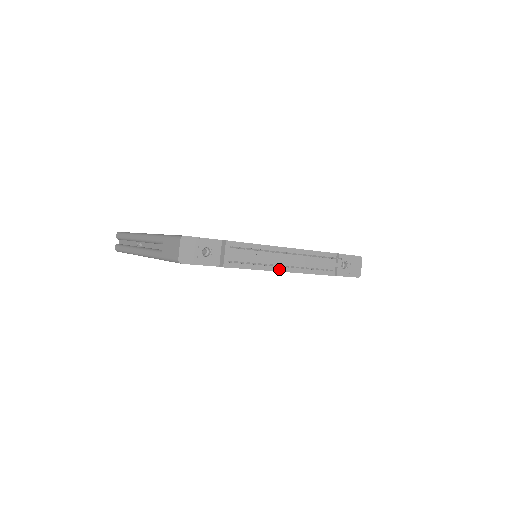
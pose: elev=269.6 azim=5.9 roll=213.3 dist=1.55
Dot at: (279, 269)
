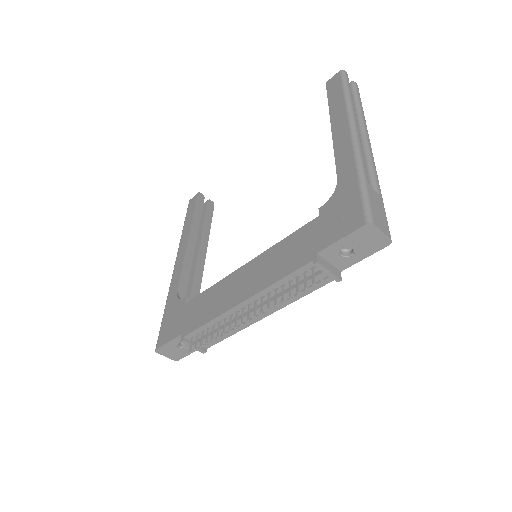
Dot at: (256, 319)
